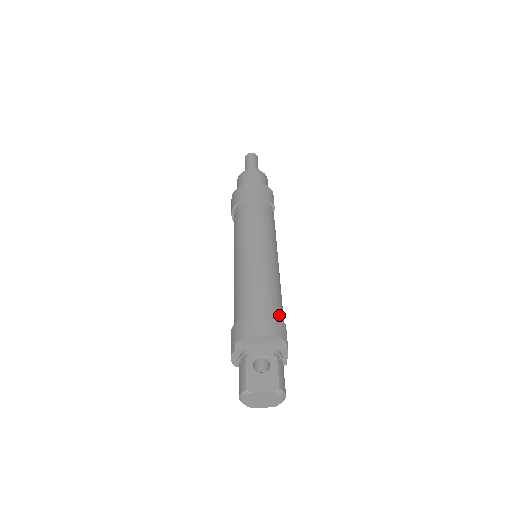
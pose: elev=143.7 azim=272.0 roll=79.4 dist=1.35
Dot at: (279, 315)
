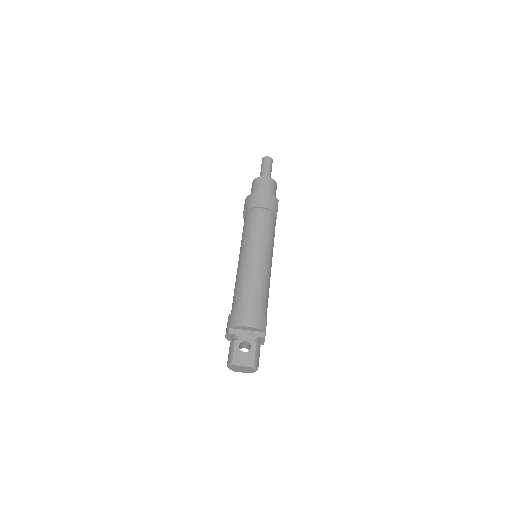
Dot at: (263, 311)
